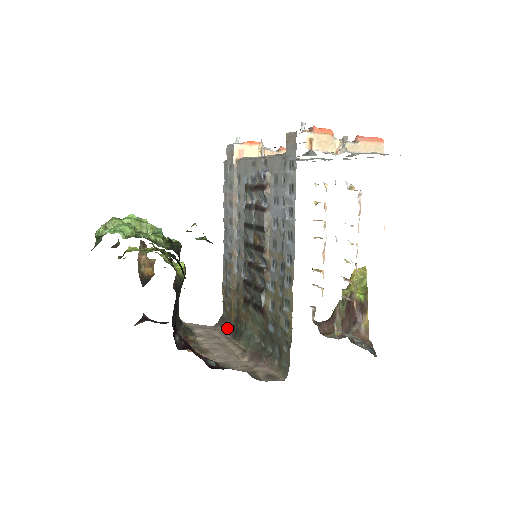
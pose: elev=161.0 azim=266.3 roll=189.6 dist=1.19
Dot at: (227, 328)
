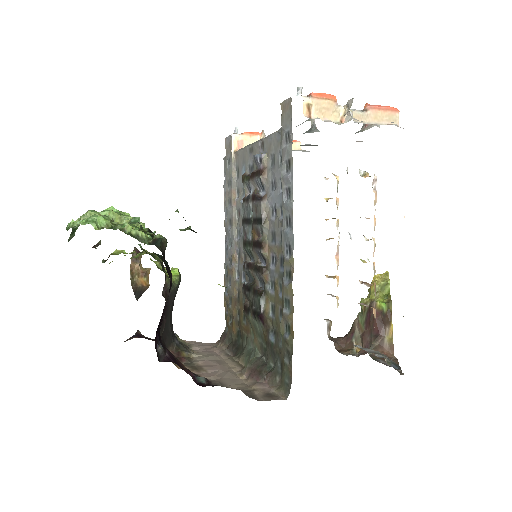
Dot at: (228, 344)
